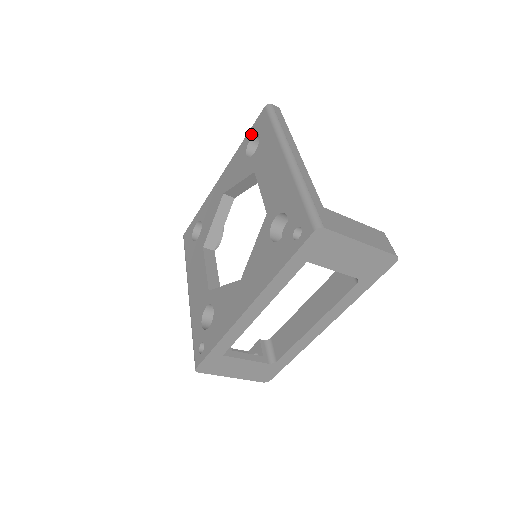
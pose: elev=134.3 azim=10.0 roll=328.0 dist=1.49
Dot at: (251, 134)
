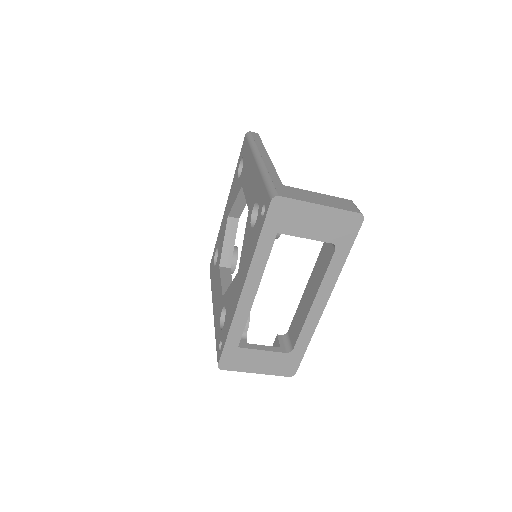
Dot at: (239, 160)
